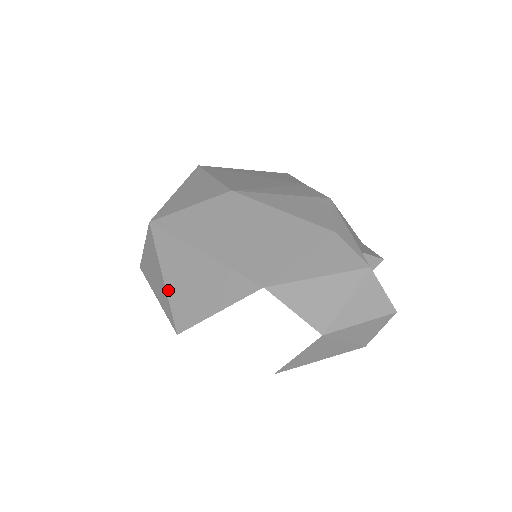
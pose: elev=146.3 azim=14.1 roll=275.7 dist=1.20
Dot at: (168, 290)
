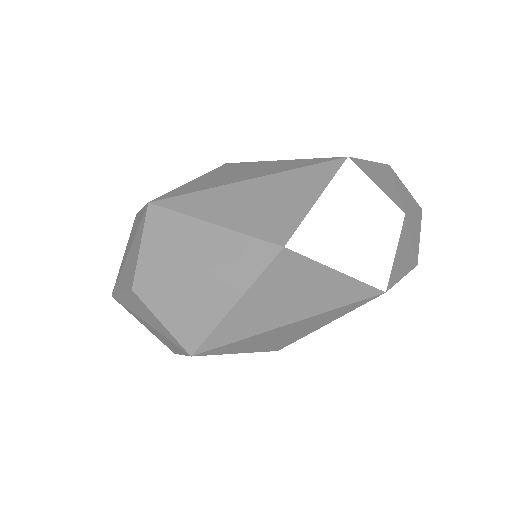
Dot at: (231, 226)
